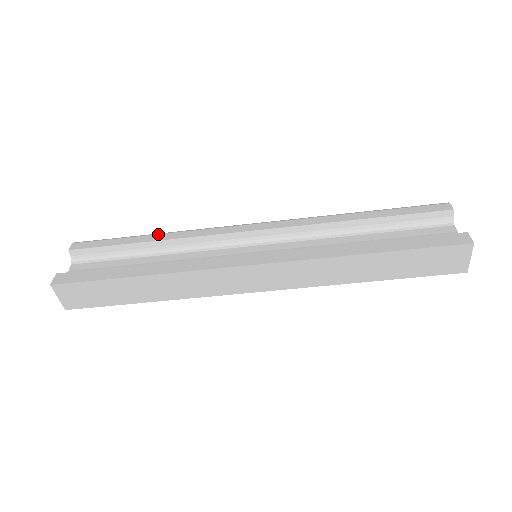
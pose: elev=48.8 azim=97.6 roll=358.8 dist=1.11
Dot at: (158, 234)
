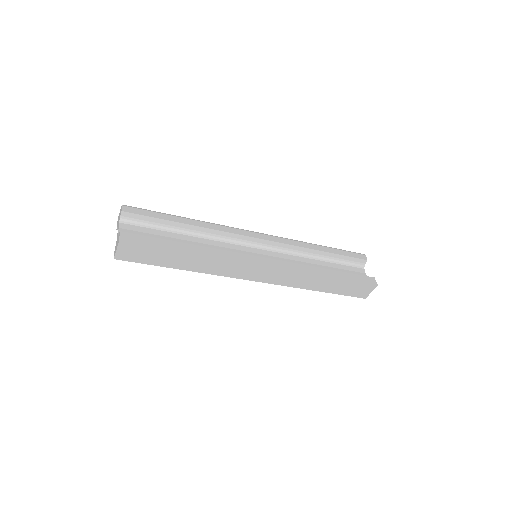
Dot at: (192, 219)
